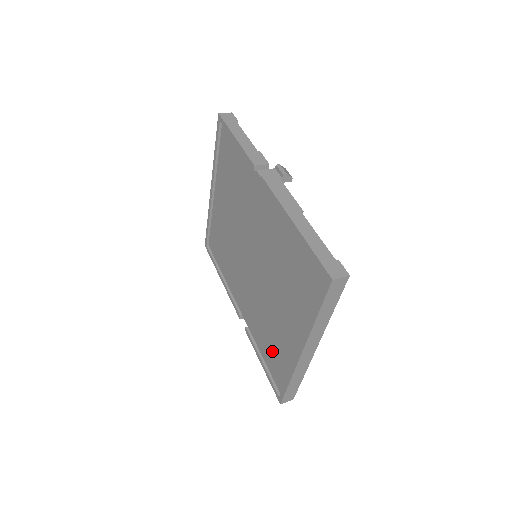
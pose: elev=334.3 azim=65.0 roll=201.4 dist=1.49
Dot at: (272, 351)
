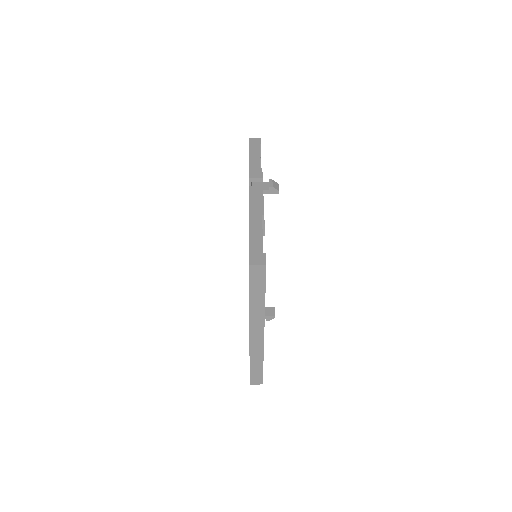
Dot at: occluded
